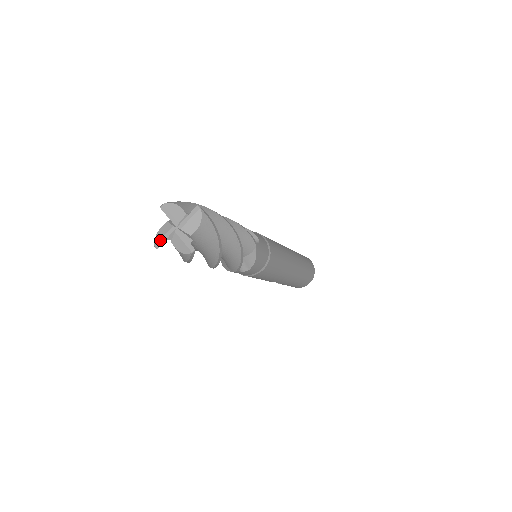
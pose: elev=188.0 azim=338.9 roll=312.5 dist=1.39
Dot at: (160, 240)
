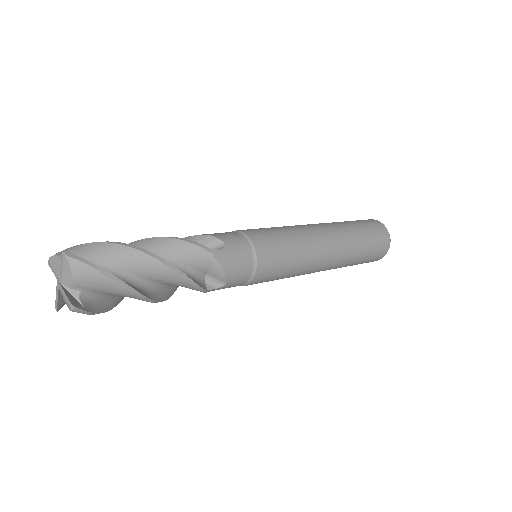
Dot at: (55, 301)
